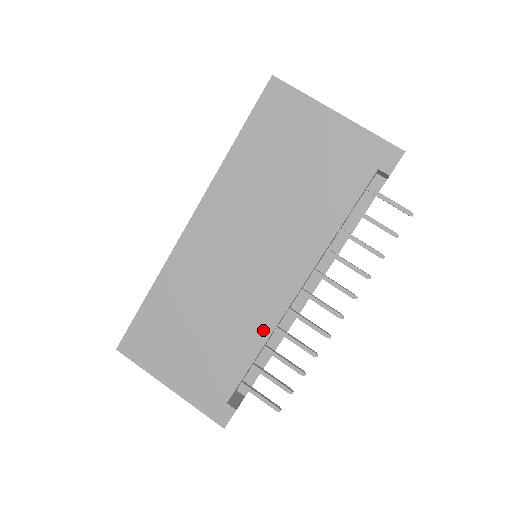
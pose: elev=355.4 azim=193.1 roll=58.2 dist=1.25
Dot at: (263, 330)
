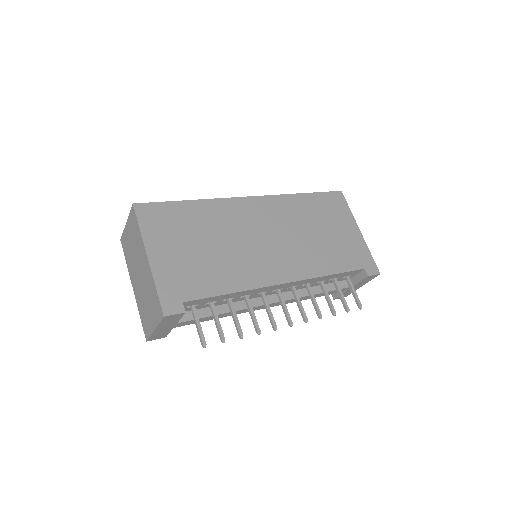
Dot at: (248, 283)
